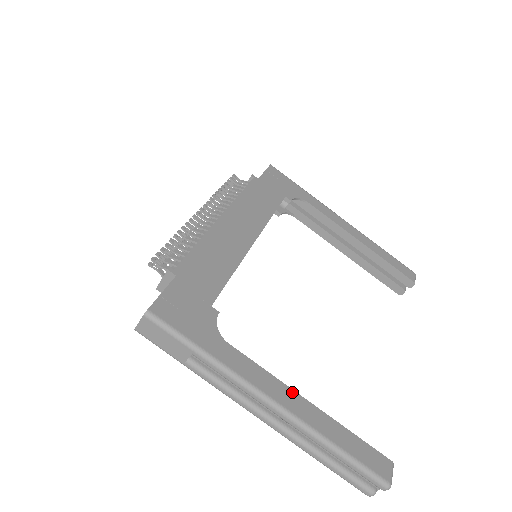
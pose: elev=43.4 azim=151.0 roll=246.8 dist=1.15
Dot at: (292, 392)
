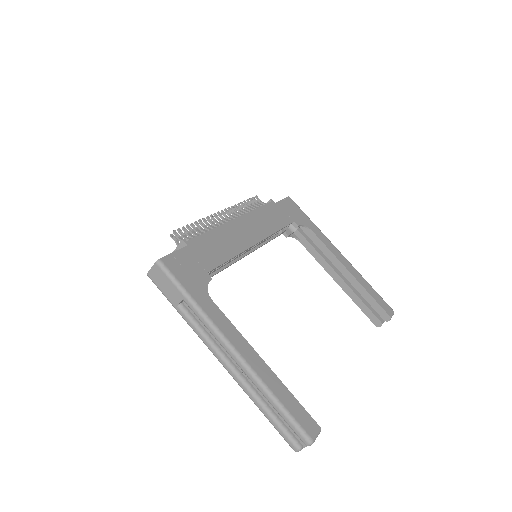
Dot at: (252, 349)
